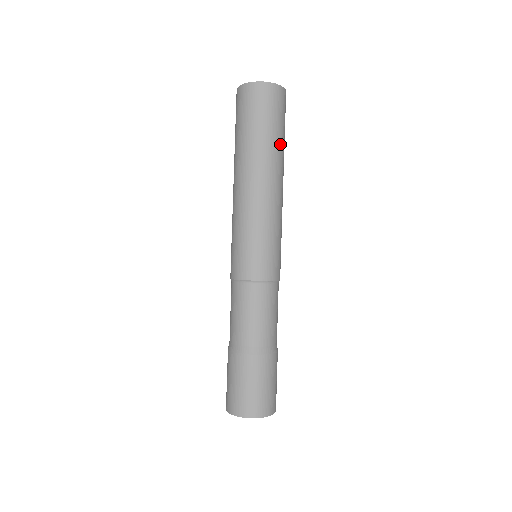
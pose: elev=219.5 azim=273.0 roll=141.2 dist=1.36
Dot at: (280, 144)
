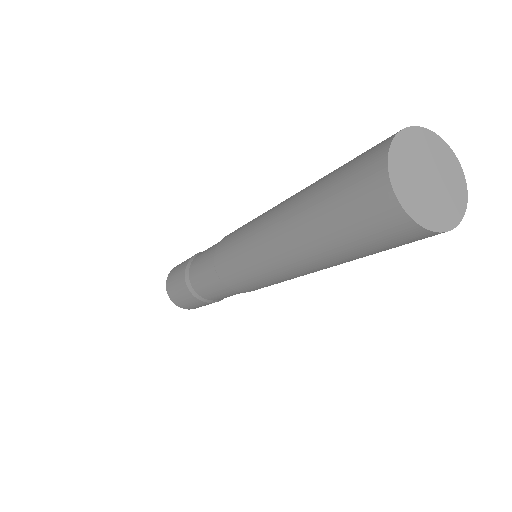
Dot at: occluded
